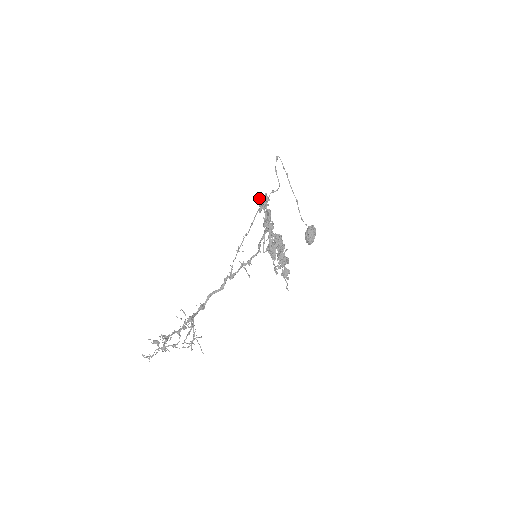
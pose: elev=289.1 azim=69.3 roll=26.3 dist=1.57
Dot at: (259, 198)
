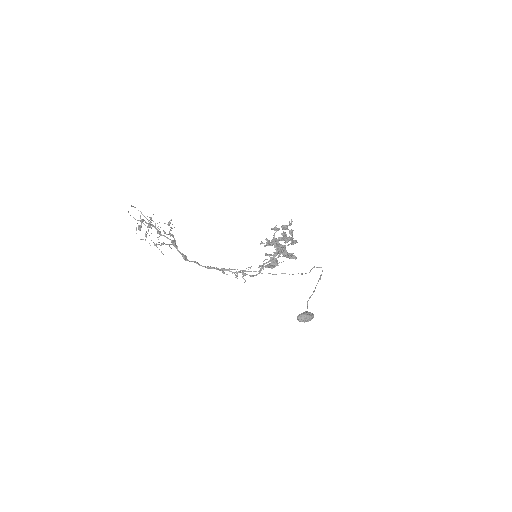
Dot at: occluded
